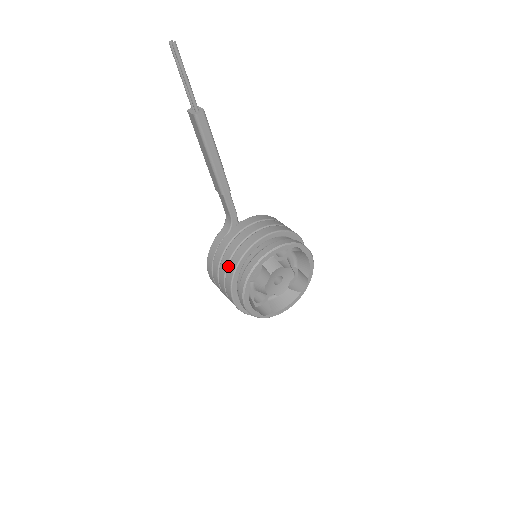
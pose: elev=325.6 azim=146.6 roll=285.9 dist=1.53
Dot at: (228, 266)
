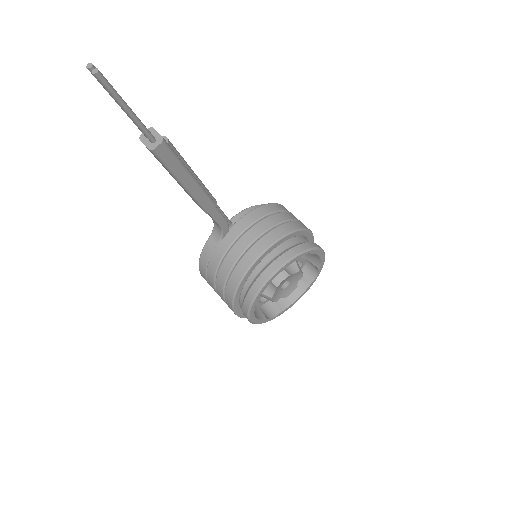
Dot at: (226, 286)
